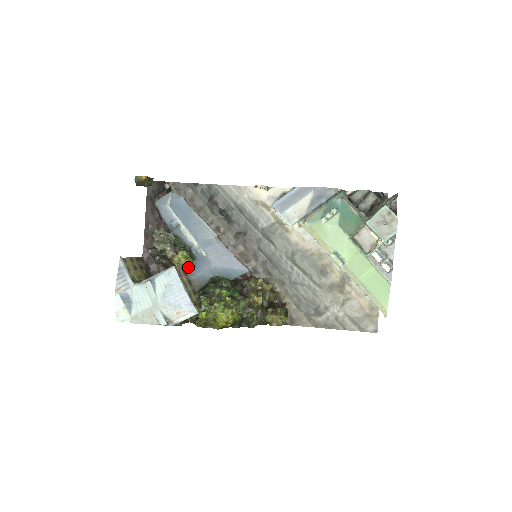
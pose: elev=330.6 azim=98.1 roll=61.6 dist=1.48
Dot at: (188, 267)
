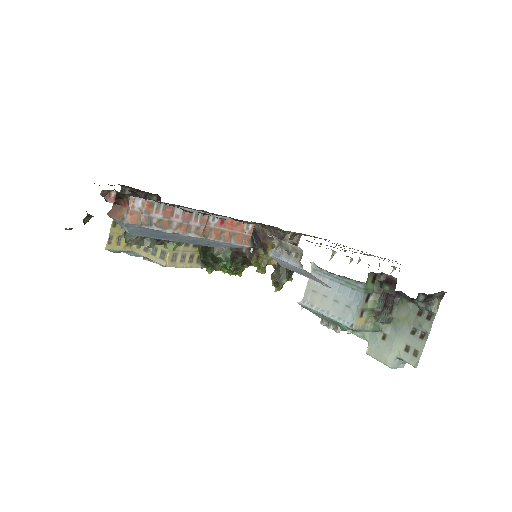
Dot at: occluded
